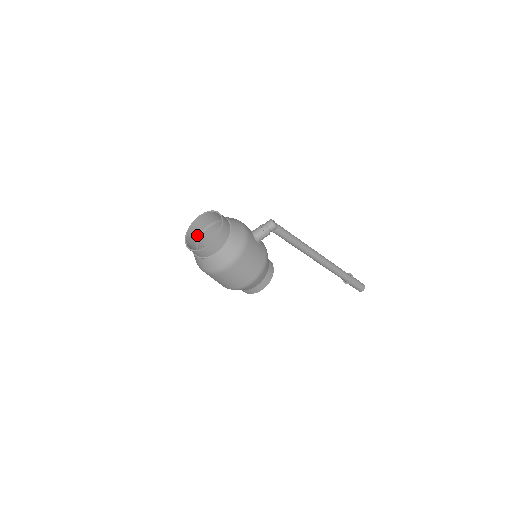
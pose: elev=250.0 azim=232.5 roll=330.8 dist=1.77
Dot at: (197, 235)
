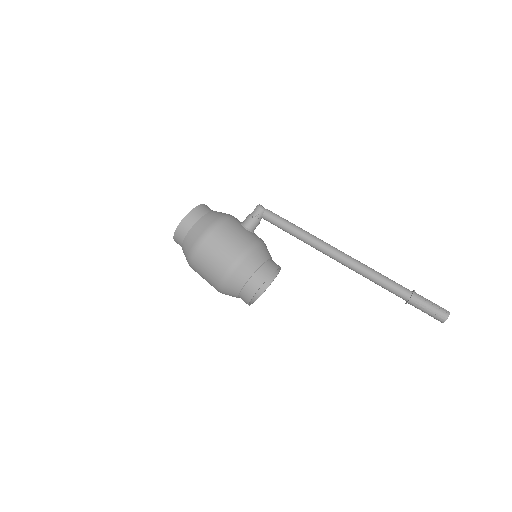
Dot at: occluded
